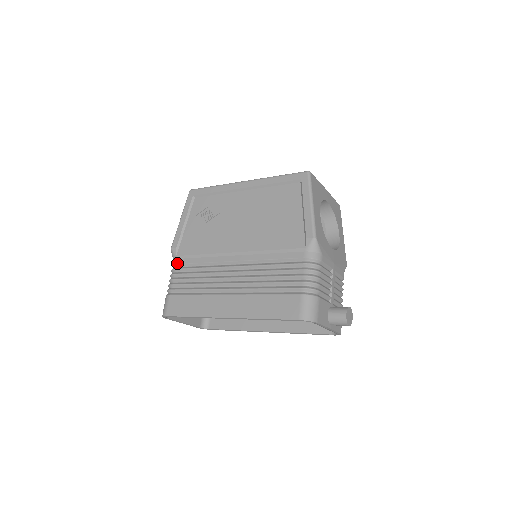
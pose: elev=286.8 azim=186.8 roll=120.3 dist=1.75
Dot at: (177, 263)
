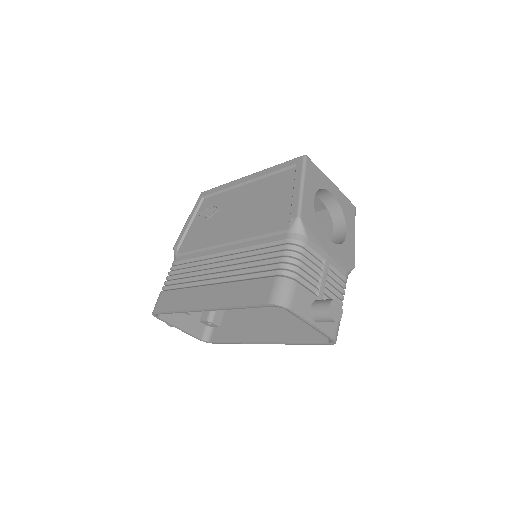
Dot at: (175, 261)
